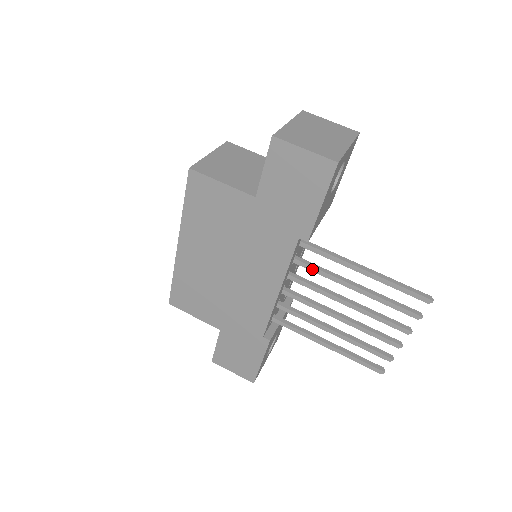
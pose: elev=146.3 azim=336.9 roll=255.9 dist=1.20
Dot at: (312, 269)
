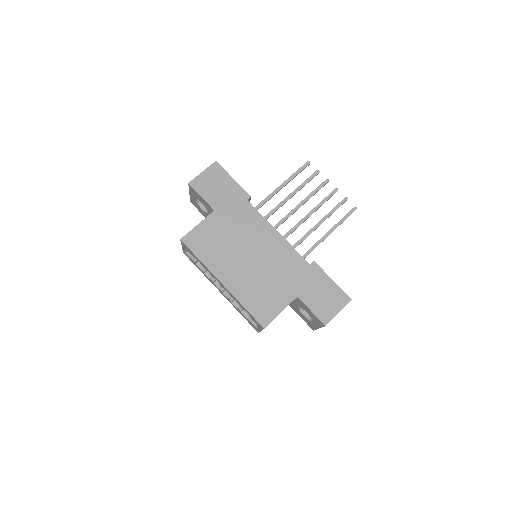
Dot at: (272, 212)
